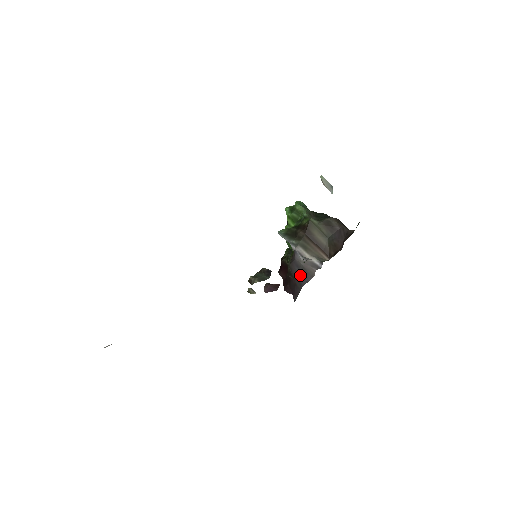
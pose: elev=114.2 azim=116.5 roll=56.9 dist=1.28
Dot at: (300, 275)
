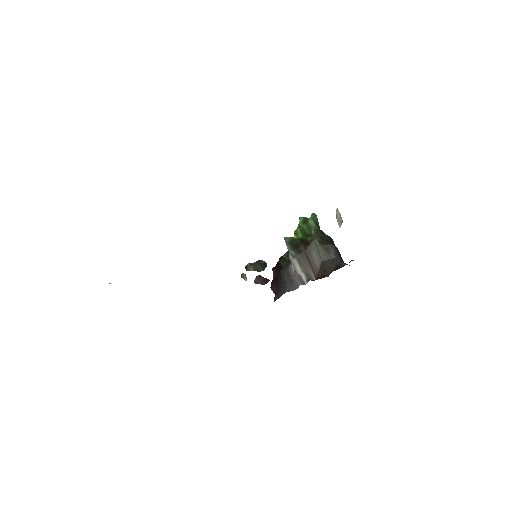
Dot at: (287, 282)
